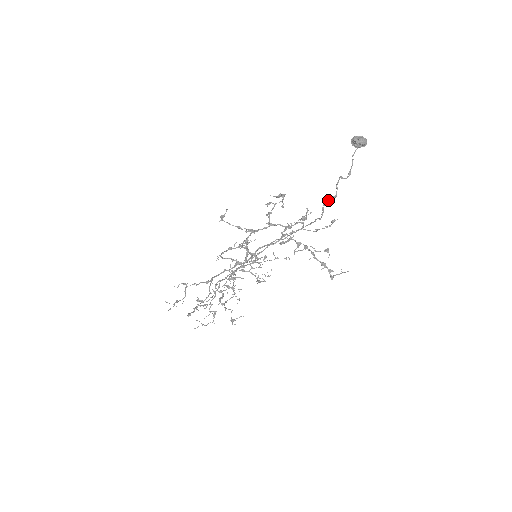
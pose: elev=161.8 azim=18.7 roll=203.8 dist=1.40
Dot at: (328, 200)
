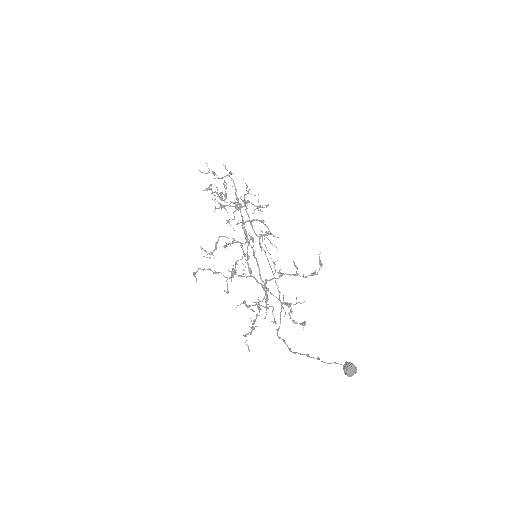
Dot at: occluded
